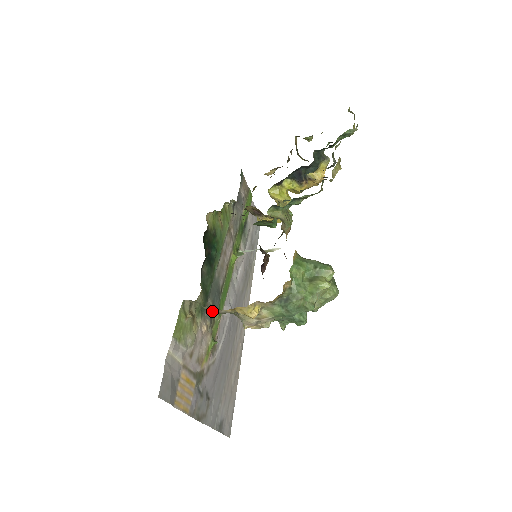
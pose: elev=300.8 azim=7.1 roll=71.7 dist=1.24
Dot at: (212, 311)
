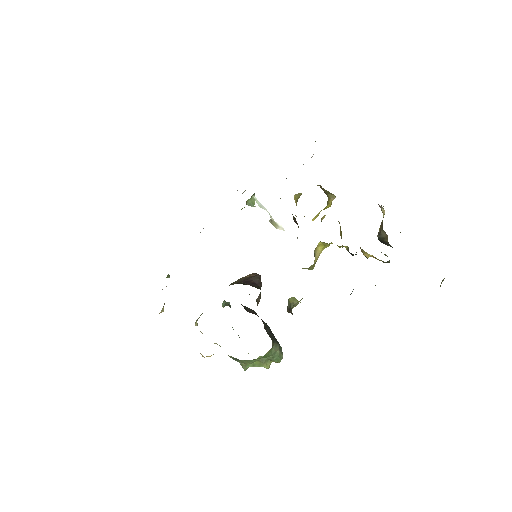
Dot at: occluded
